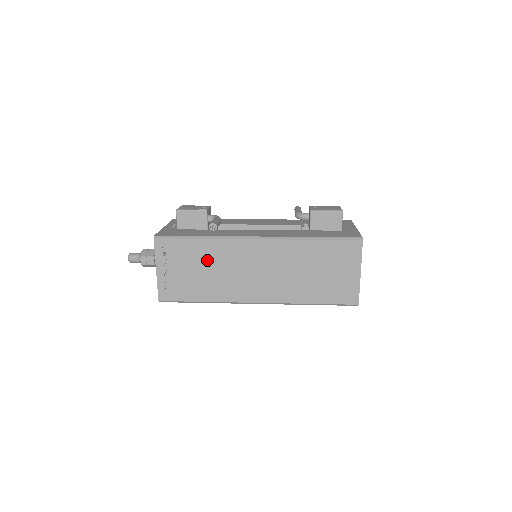
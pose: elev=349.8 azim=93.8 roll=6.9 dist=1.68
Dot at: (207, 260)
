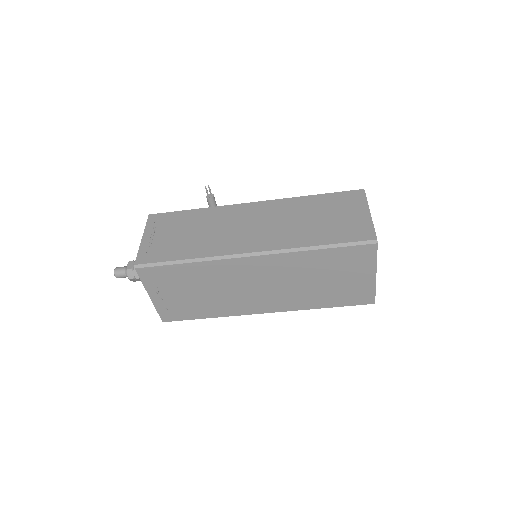
Dot at: (199, 224)
